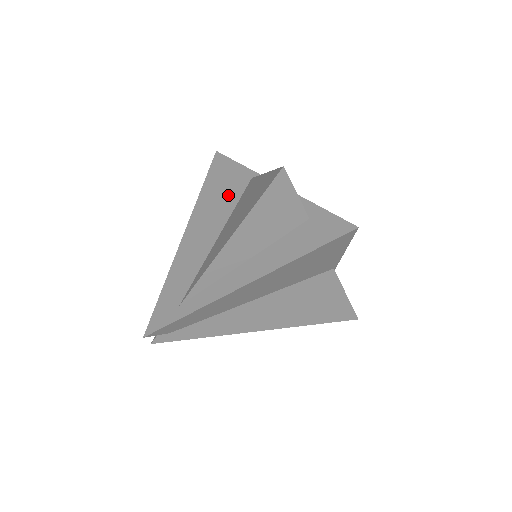
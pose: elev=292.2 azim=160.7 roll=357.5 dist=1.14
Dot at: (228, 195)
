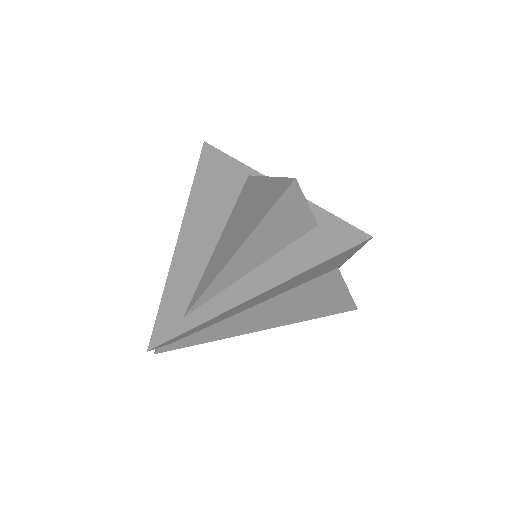
Dot at: (224, 194)
